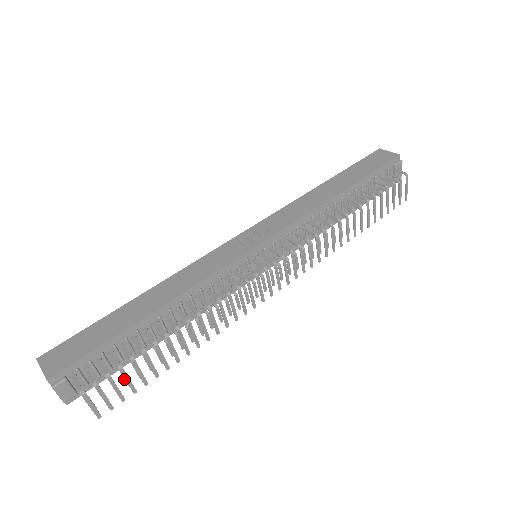
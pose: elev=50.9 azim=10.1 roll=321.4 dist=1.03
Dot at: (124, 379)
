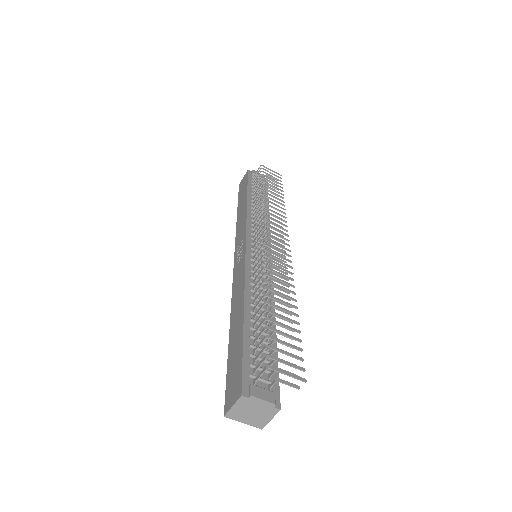
Dot at: occluded
